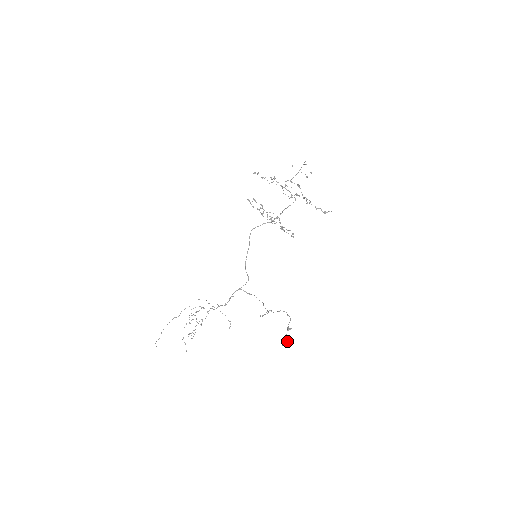
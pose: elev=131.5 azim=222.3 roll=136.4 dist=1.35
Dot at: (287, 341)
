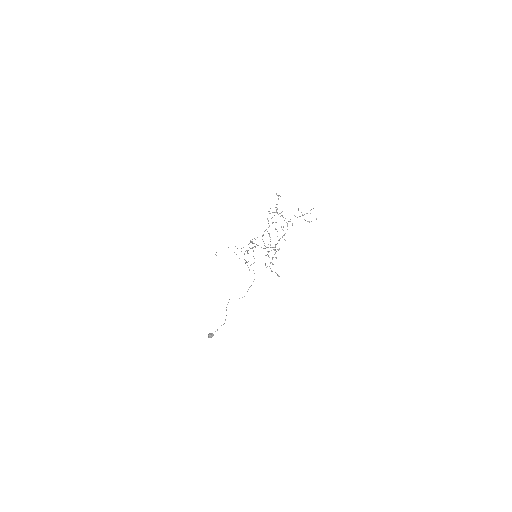
Dot at: (209, 337)
